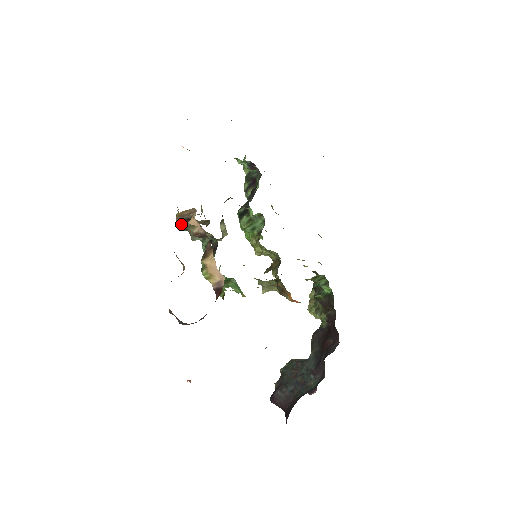
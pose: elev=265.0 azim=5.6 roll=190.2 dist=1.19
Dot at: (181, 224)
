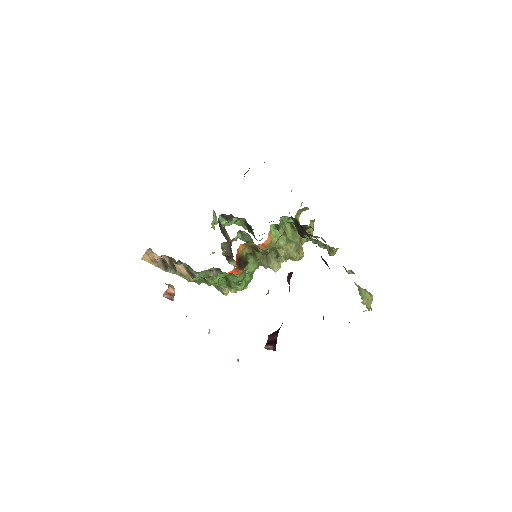
Dot at: occluded
